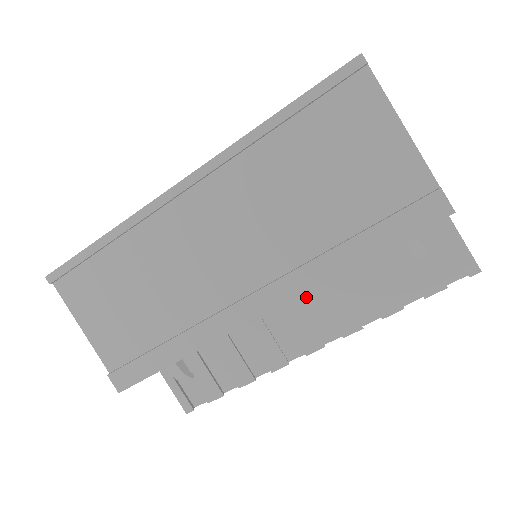
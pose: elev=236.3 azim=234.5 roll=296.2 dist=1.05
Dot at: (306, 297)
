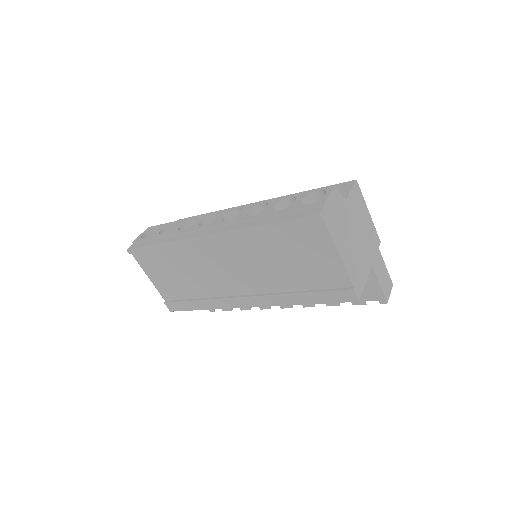
Dot at: occluded
